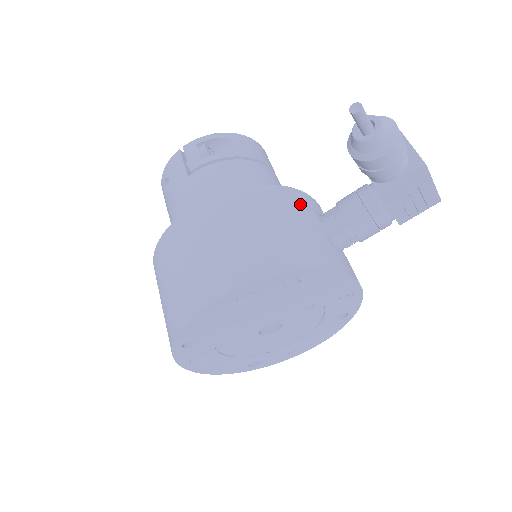
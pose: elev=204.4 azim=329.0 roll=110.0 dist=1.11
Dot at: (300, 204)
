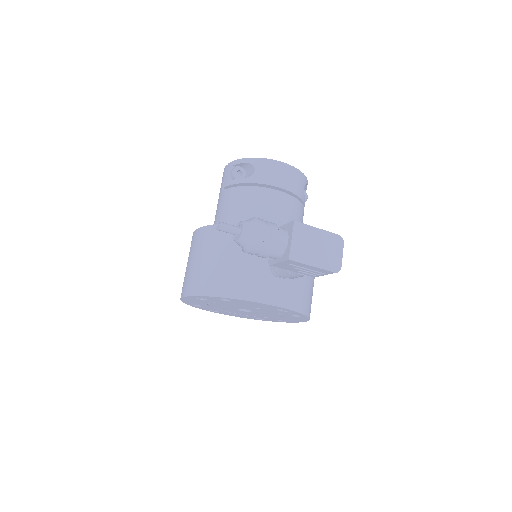
Dot at: occluded
